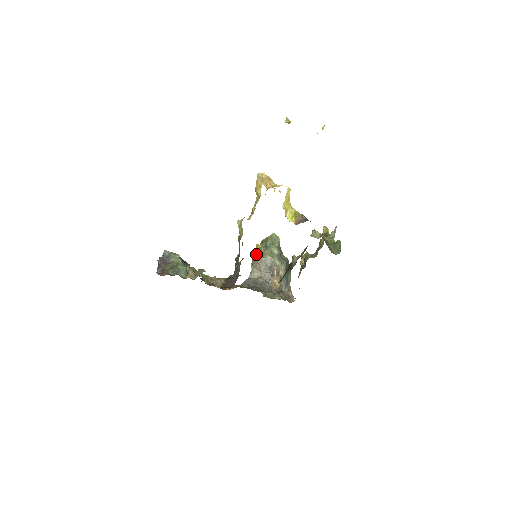
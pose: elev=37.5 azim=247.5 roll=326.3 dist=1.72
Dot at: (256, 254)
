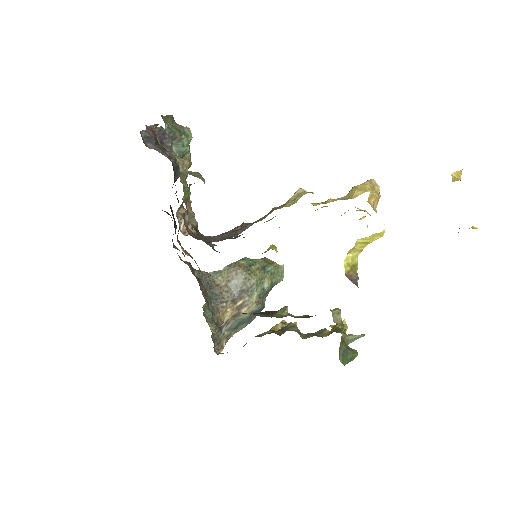
Dot at: (246, 261)
